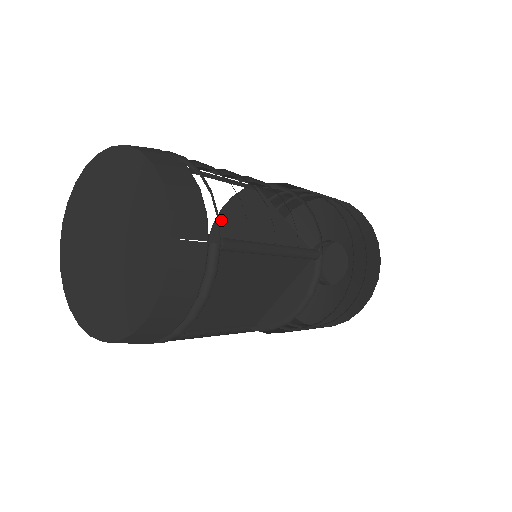
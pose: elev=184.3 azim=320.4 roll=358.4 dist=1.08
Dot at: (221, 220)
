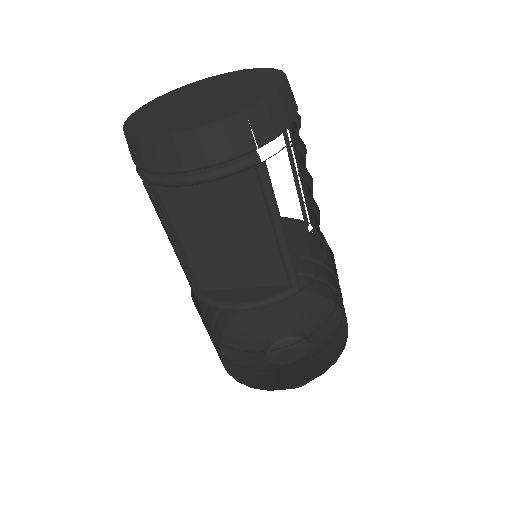
Dot at: occluded
